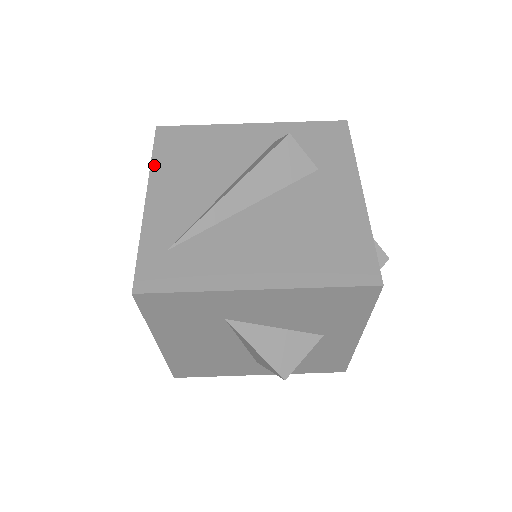
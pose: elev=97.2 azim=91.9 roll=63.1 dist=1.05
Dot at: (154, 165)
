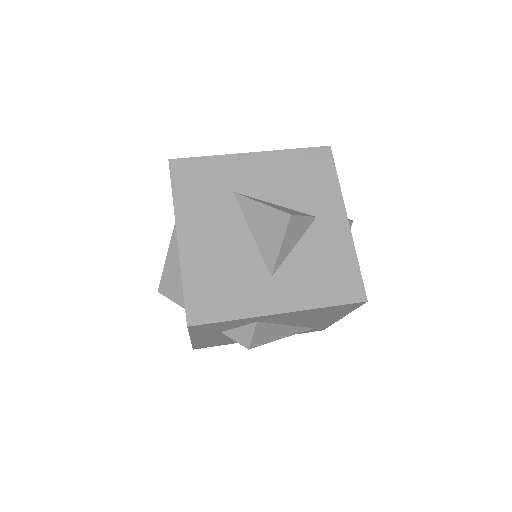
Dot at: occluded
